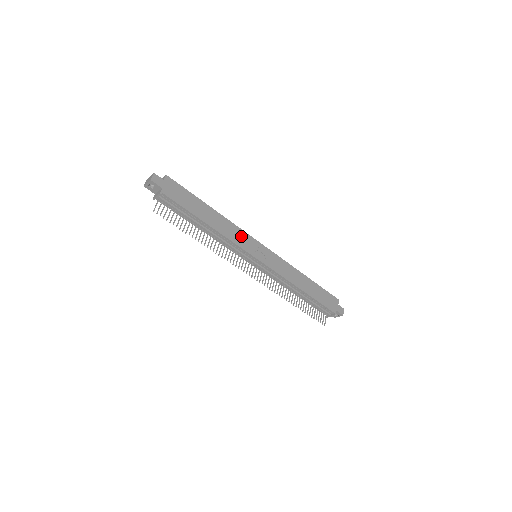
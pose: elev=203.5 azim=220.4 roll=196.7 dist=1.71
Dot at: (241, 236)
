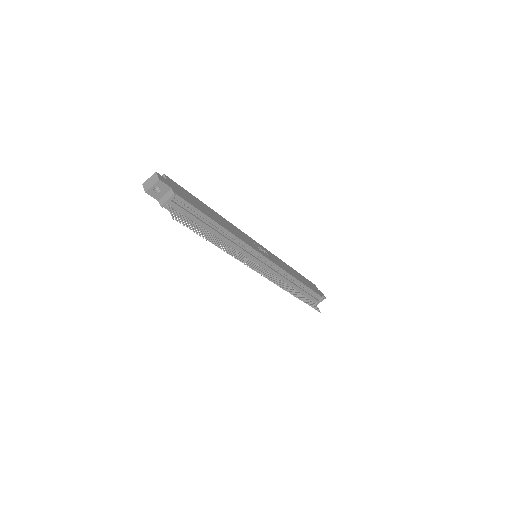
Dot at: (243, 235)
